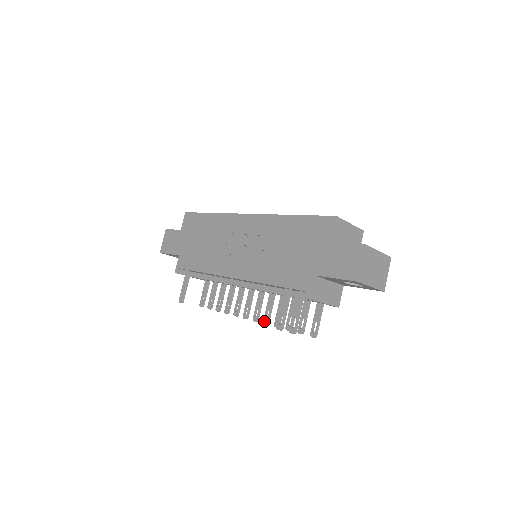
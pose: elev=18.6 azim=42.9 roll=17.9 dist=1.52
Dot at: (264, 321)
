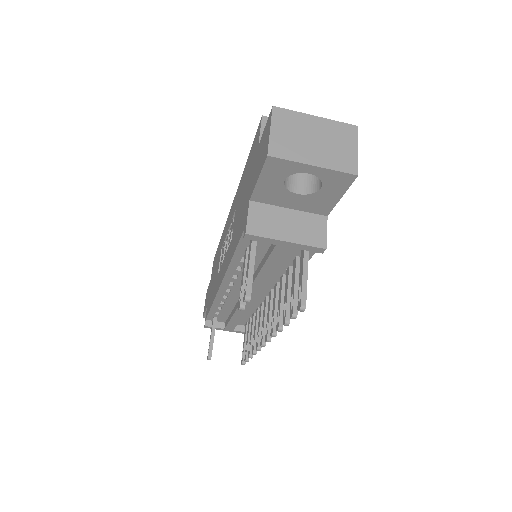
Dot at: occluded
